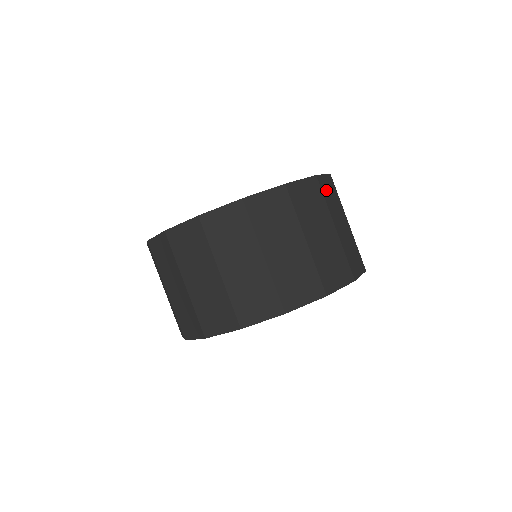
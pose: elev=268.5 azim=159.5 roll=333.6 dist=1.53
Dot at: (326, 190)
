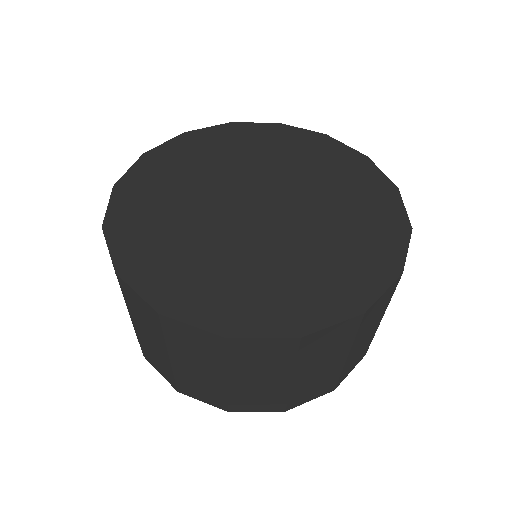
Dot at: (247, 351)
